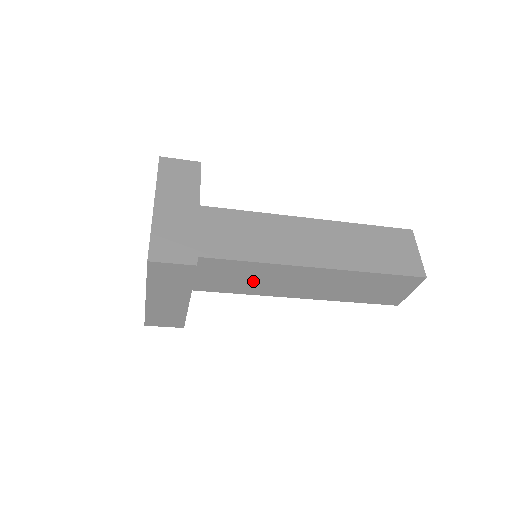
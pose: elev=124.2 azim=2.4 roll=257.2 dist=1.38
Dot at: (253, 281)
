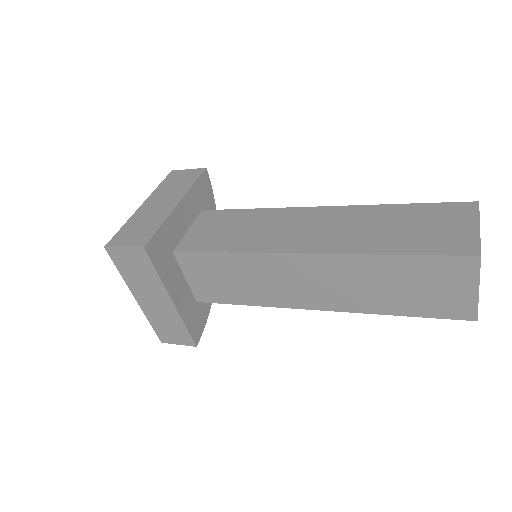
Dot at: (249, 283)
